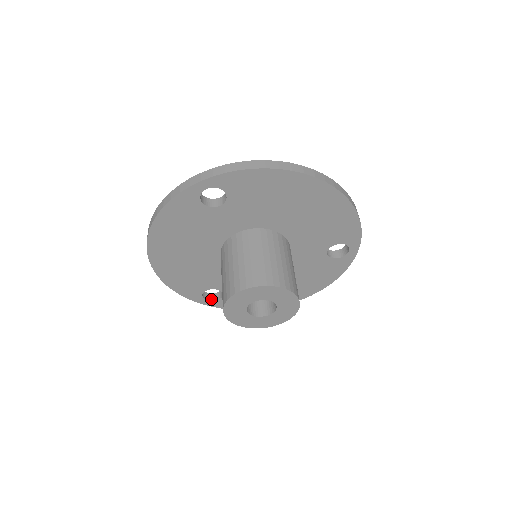
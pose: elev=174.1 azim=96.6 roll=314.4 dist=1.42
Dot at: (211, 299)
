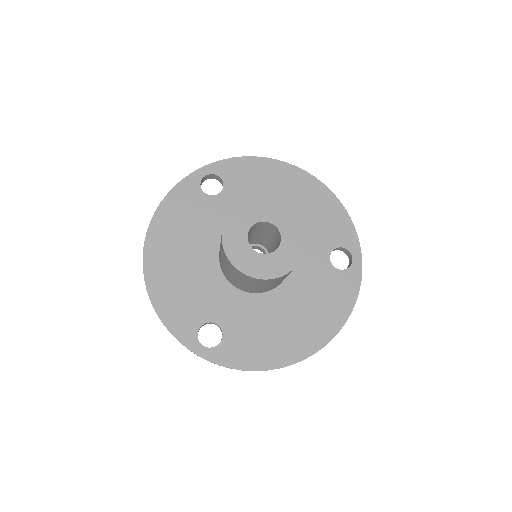
Dot at: occluded
